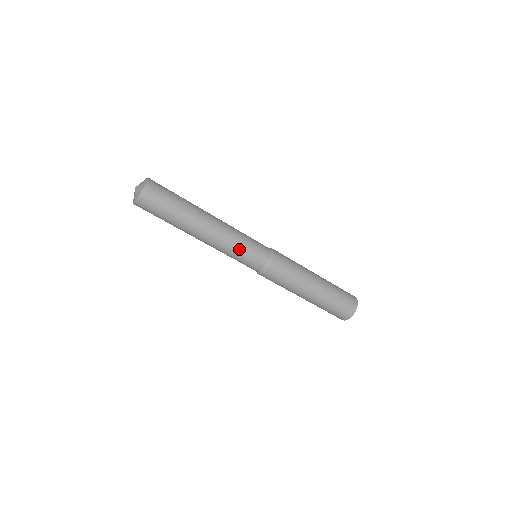
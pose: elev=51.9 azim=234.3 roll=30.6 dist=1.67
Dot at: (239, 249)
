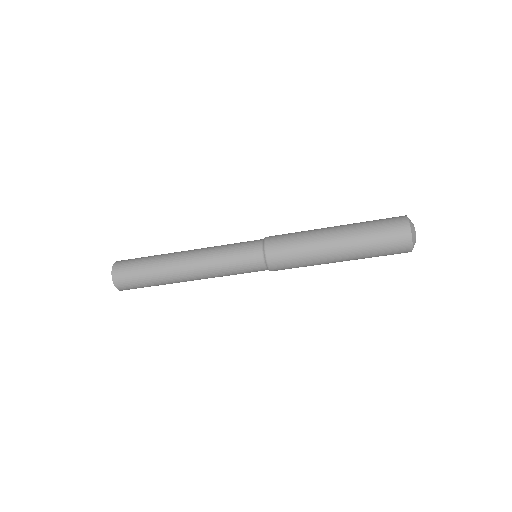
Dot at: (225, 257)
